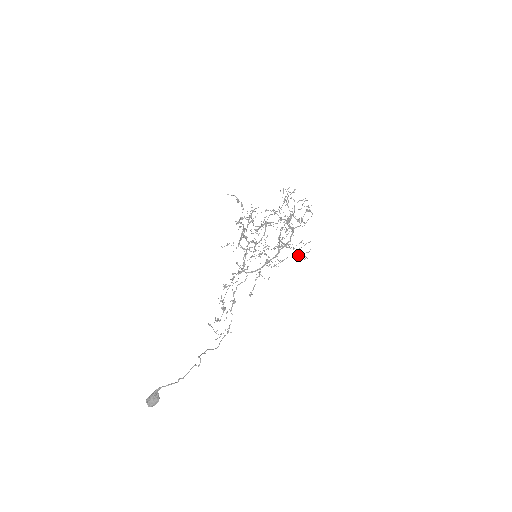
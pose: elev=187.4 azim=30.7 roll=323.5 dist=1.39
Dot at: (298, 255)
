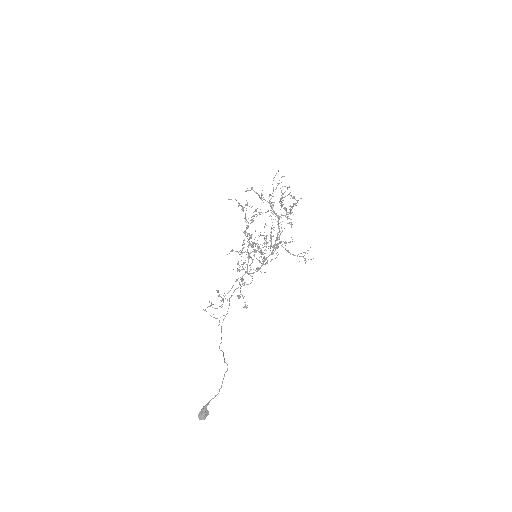
Dot at: occluded
